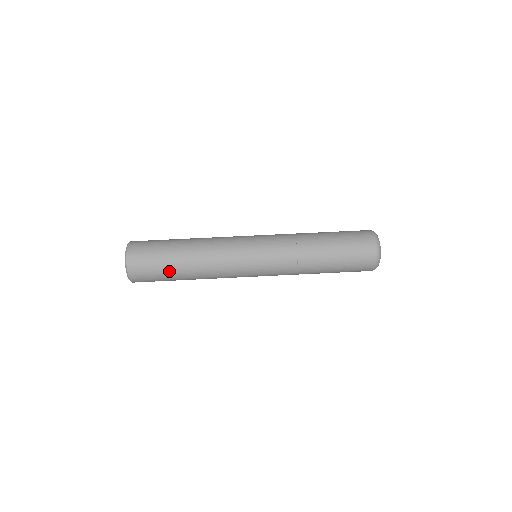
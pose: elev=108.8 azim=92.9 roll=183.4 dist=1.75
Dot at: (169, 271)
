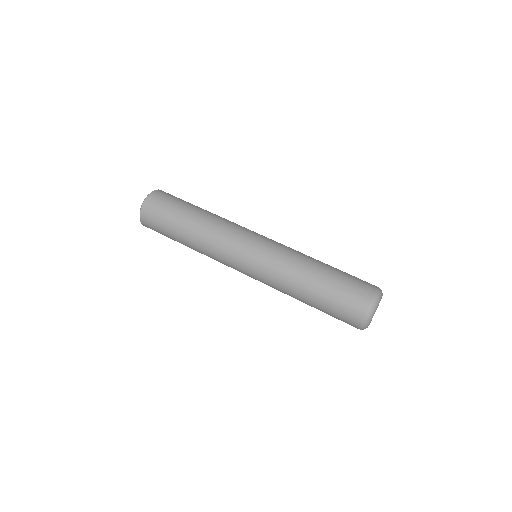
Dot at: (181, 209)
